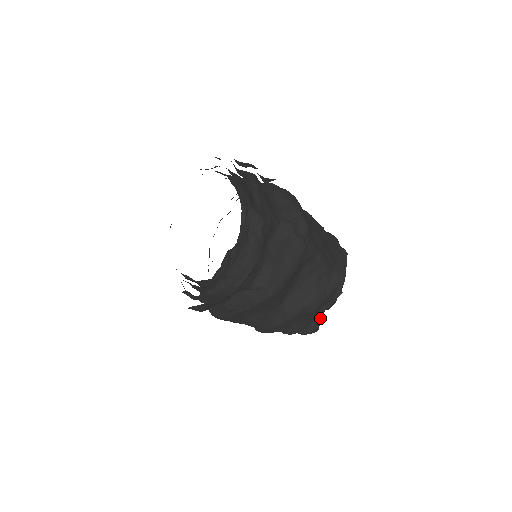
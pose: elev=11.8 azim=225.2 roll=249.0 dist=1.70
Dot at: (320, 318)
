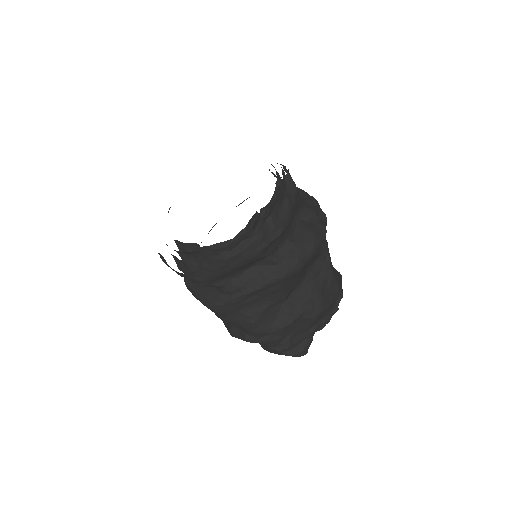
Dot at: (312, 336)
